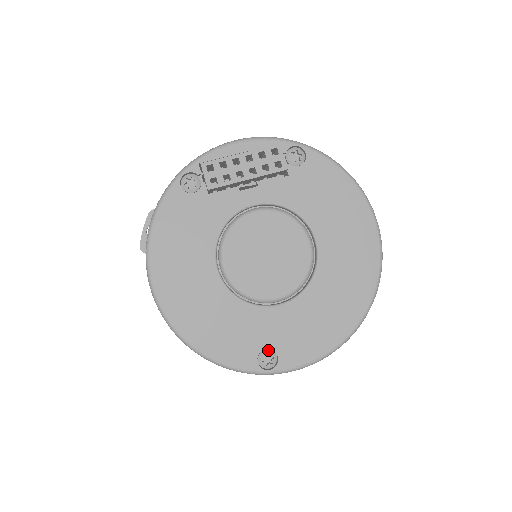
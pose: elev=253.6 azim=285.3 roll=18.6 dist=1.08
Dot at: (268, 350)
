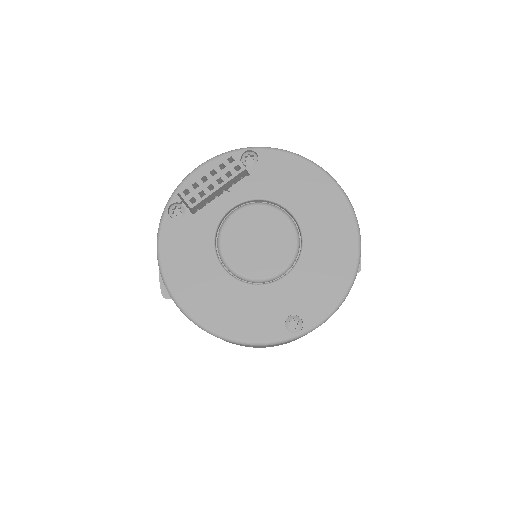
Dot at: (291, 316)
